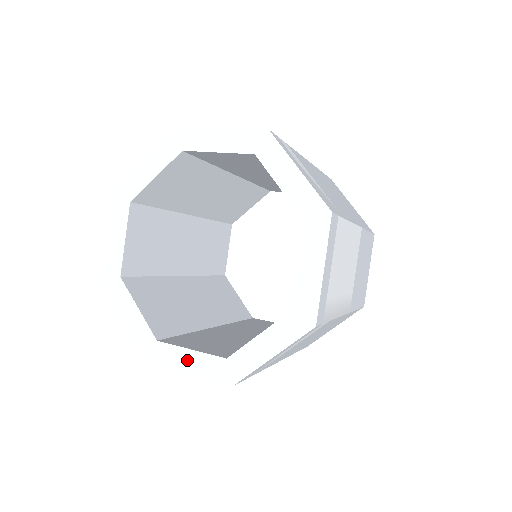
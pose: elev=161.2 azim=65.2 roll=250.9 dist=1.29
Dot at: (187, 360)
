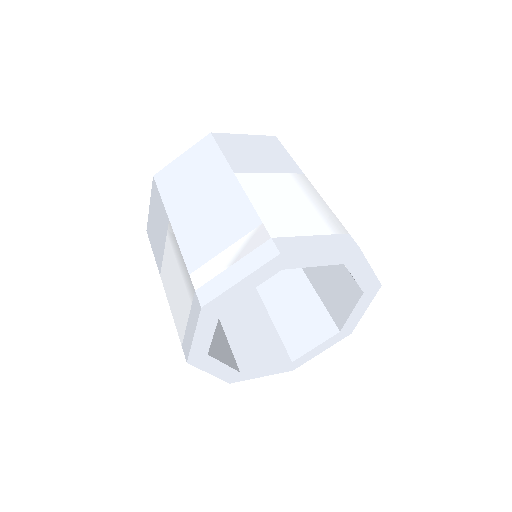
Dot at: (263, 372)
